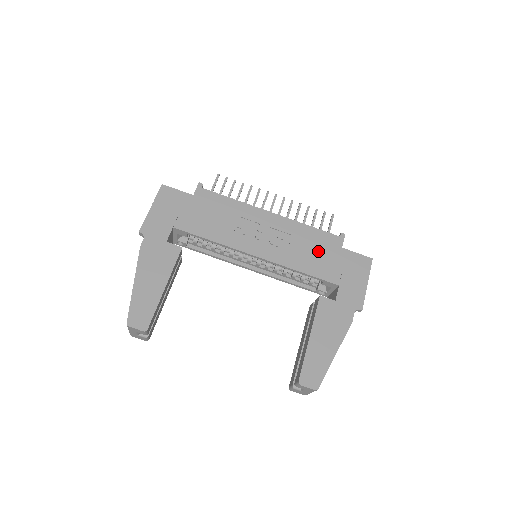
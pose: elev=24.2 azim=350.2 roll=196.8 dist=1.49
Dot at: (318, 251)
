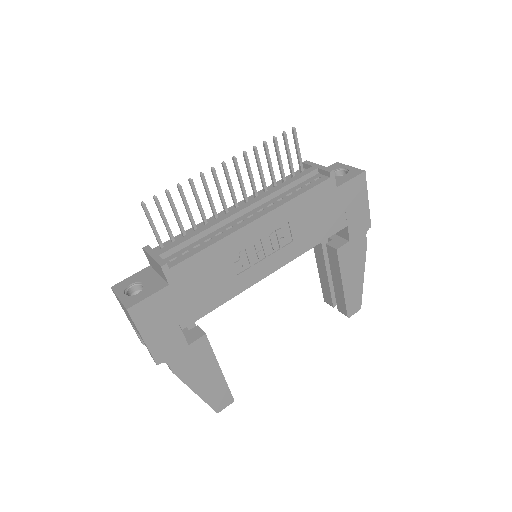
Dot at: (318, 213)
